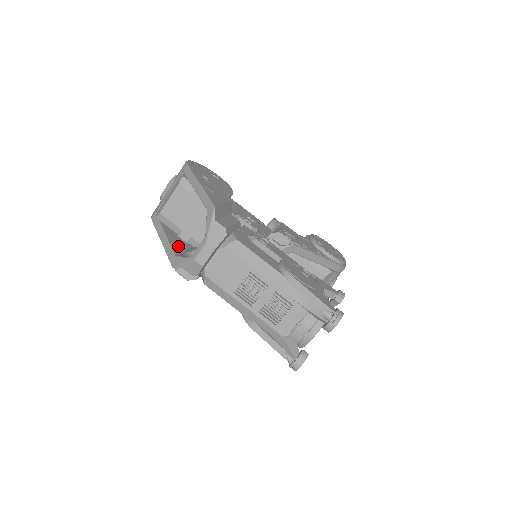
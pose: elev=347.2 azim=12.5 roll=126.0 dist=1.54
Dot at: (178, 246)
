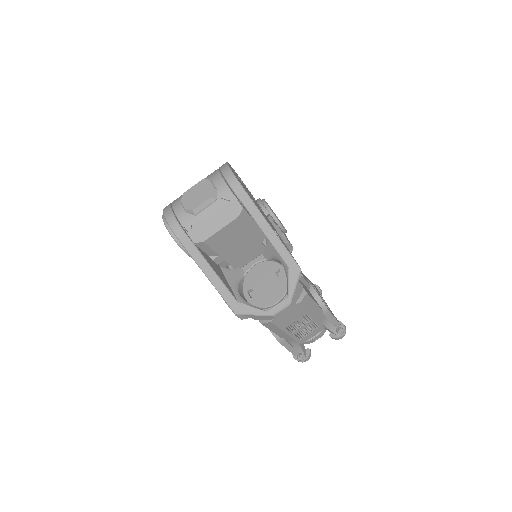
Dot at: (224, 280)
